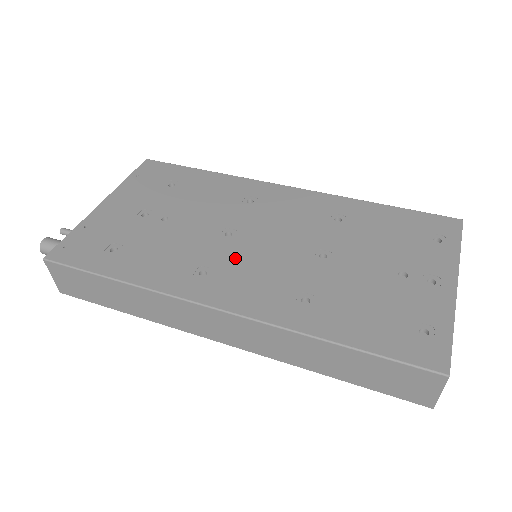
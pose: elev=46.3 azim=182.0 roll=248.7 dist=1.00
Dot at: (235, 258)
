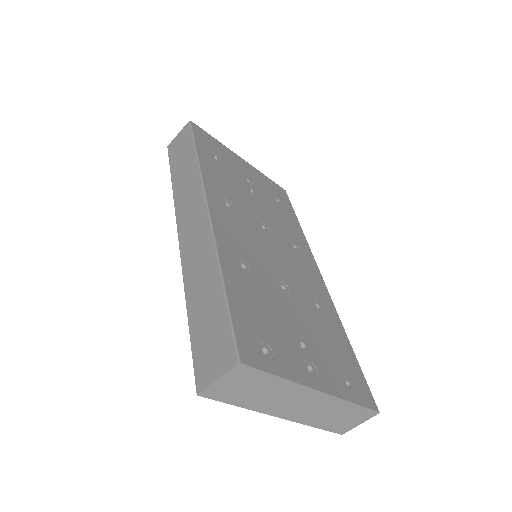
Dot at: (249, 226)
